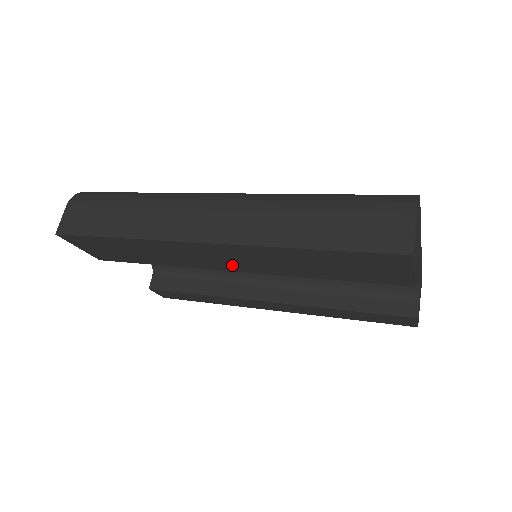
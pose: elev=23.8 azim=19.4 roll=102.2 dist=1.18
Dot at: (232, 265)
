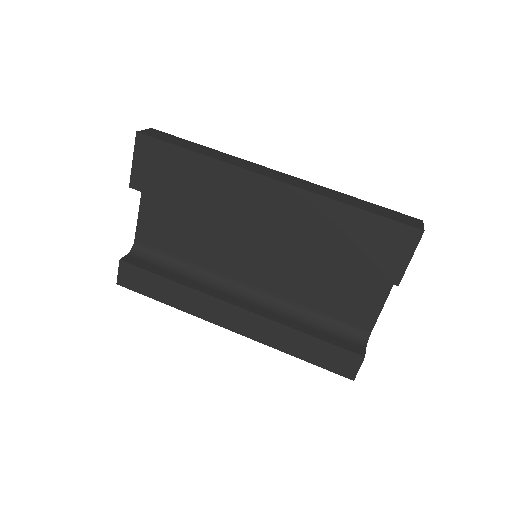
Dot at: (265, 222)
